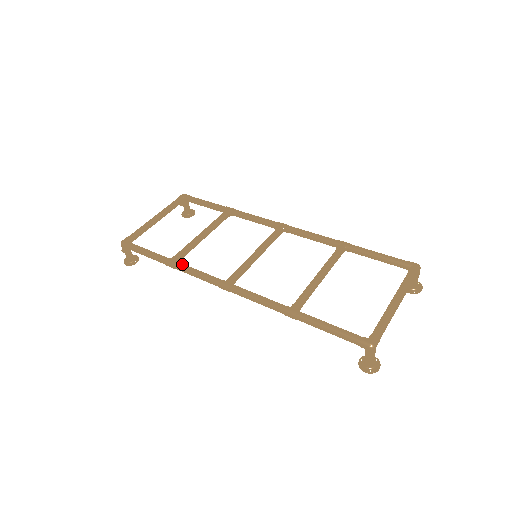
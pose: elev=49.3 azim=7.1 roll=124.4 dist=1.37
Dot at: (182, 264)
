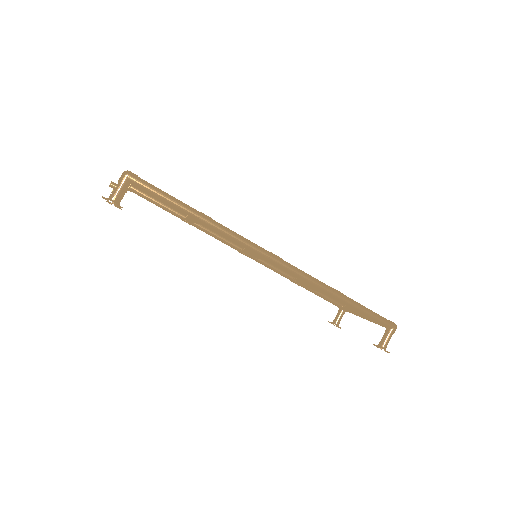
Dot at: occluded
